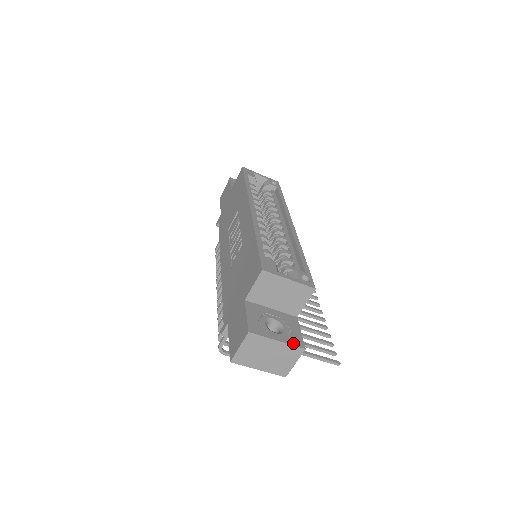
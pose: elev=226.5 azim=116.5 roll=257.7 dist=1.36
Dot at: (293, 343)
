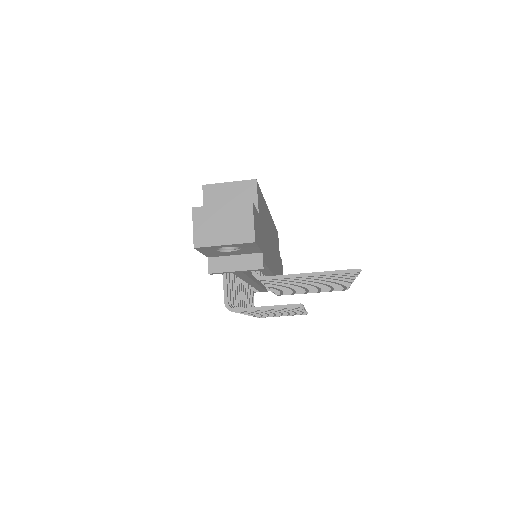
Dot at: (239, 203)
